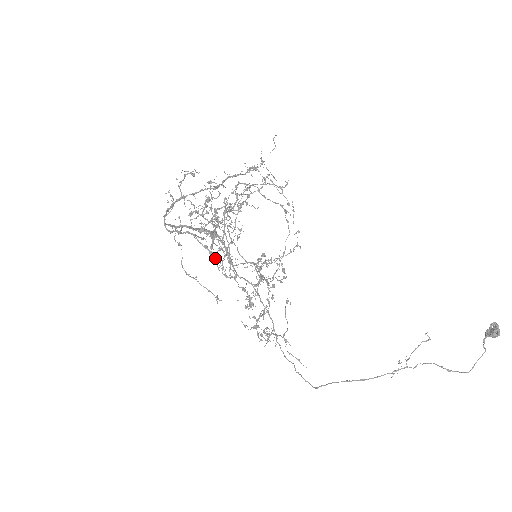
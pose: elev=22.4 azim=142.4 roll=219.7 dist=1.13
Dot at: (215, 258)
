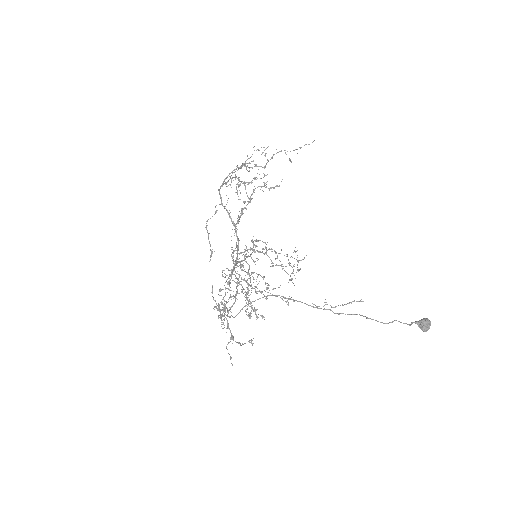
Dot at: (239, 181)
